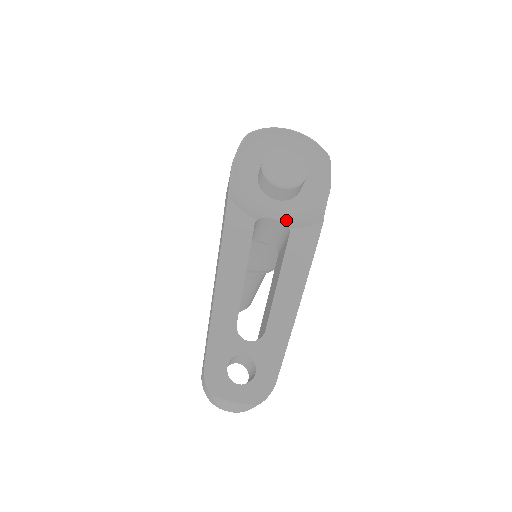
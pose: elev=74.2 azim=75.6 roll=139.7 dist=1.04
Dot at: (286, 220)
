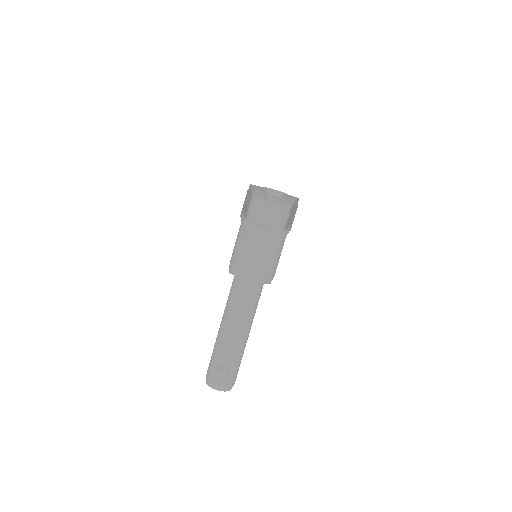
Dot at: occluded
